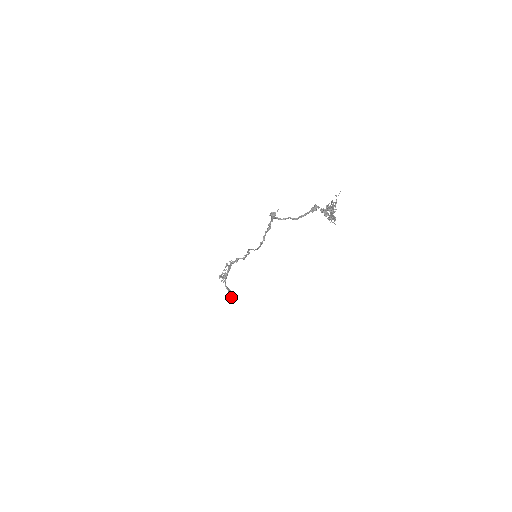
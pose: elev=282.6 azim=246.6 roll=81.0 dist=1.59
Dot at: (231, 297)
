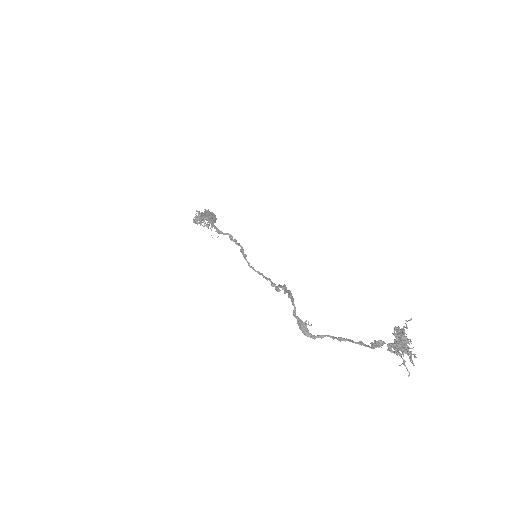
Dot at: (213, 217)
